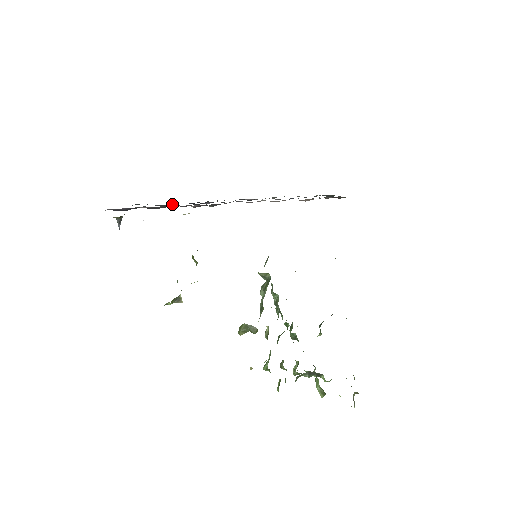
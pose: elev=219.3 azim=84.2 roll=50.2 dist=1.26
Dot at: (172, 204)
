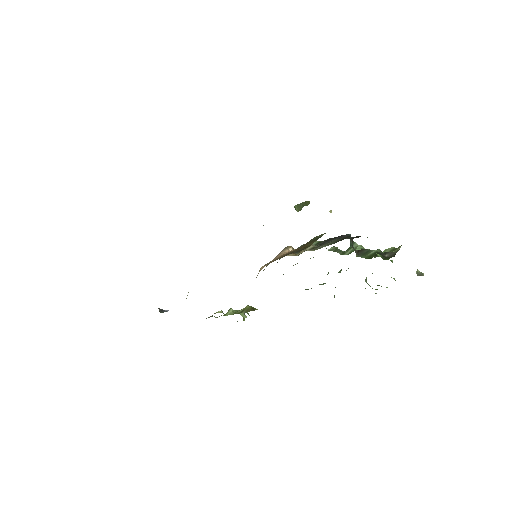
Dot at: occluded
